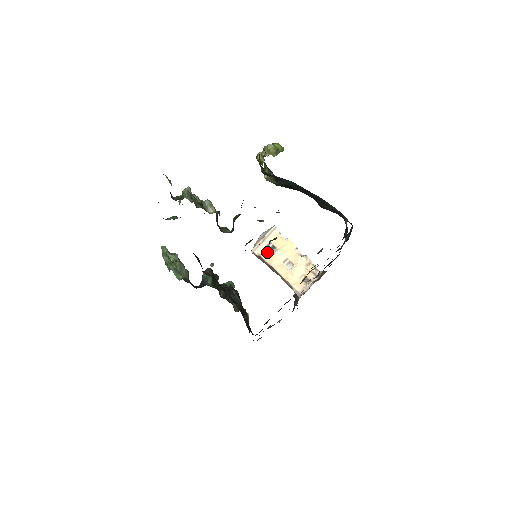
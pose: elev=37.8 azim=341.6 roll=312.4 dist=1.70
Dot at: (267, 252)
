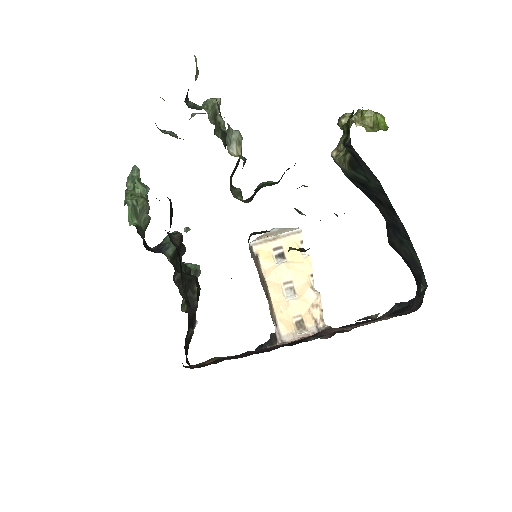
Dot at: (270, 257)
